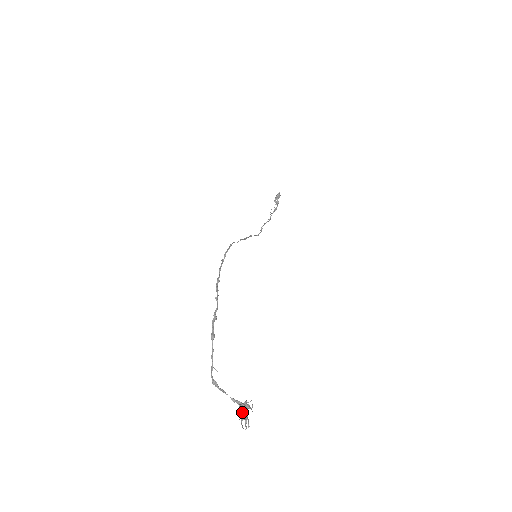
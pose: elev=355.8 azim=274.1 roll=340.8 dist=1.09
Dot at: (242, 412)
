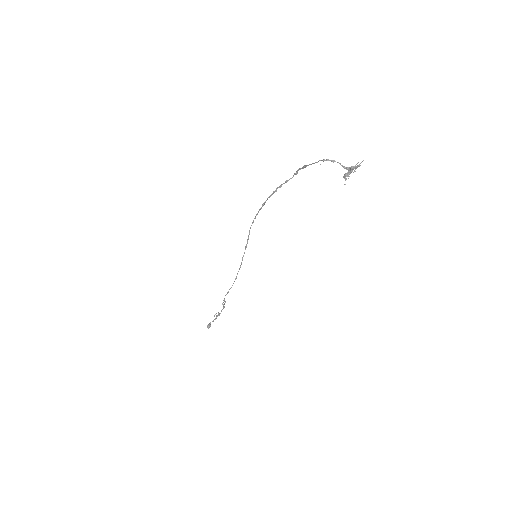
Dot at: (351, 166)
